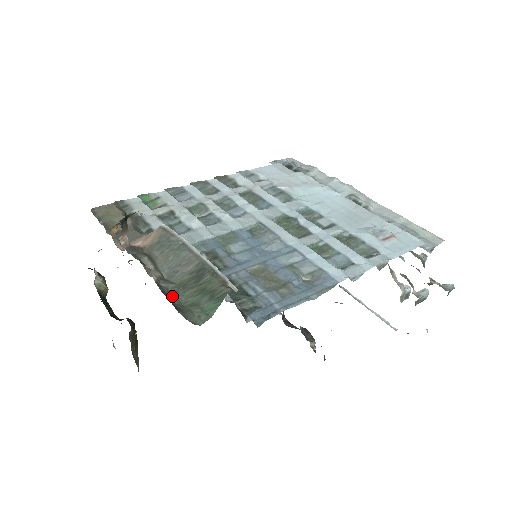
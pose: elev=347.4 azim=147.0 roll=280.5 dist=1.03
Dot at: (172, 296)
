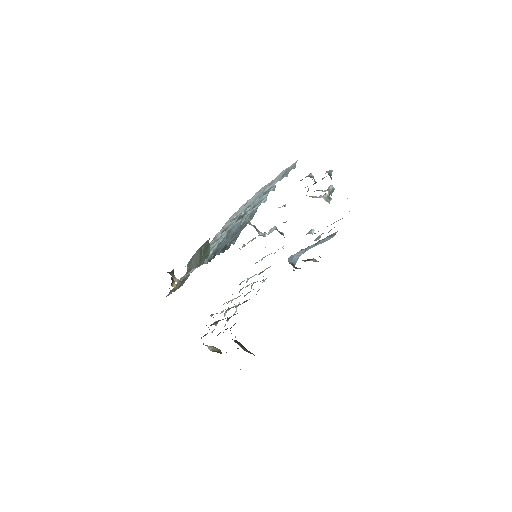
Dot at: occluded
